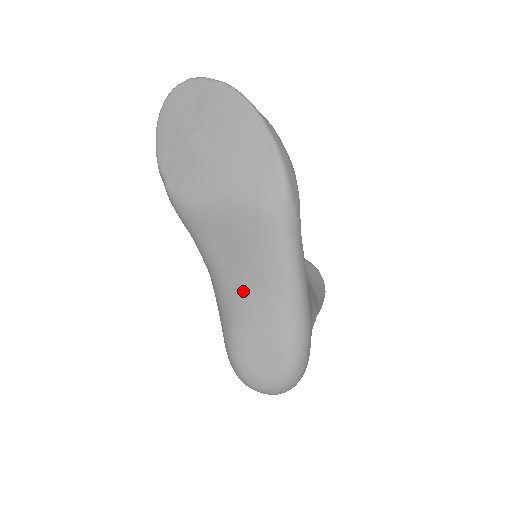
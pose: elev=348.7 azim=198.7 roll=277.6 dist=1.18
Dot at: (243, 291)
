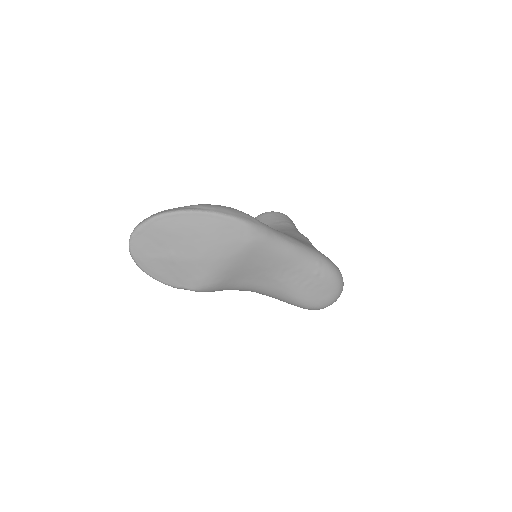
Dot at: (280, 281)
